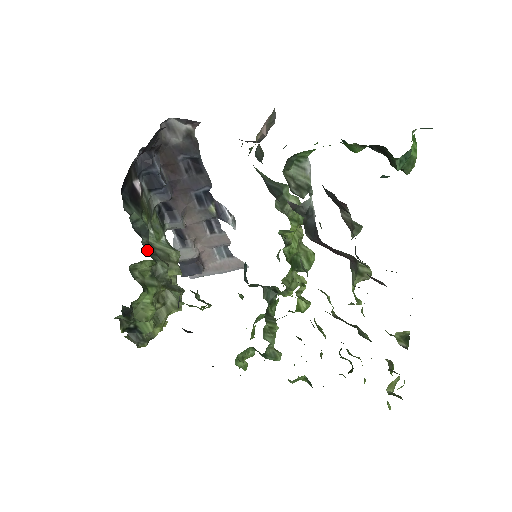
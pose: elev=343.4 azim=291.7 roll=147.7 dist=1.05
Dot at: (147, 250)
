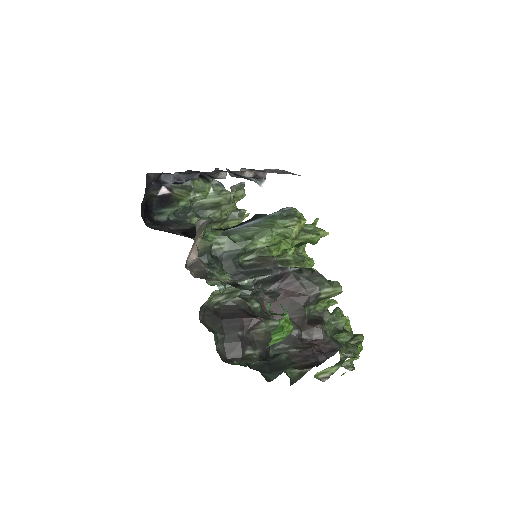
Dot at: (199, 210)
